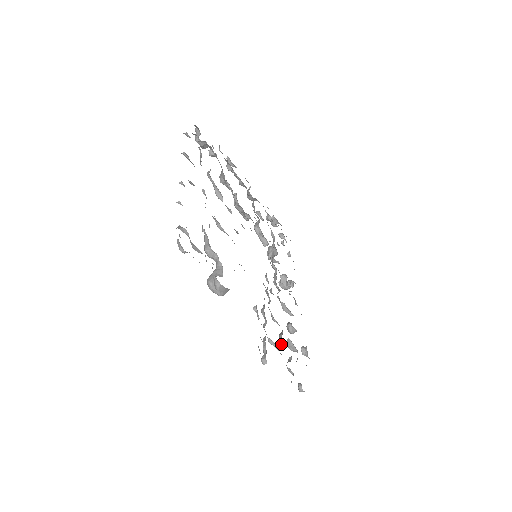
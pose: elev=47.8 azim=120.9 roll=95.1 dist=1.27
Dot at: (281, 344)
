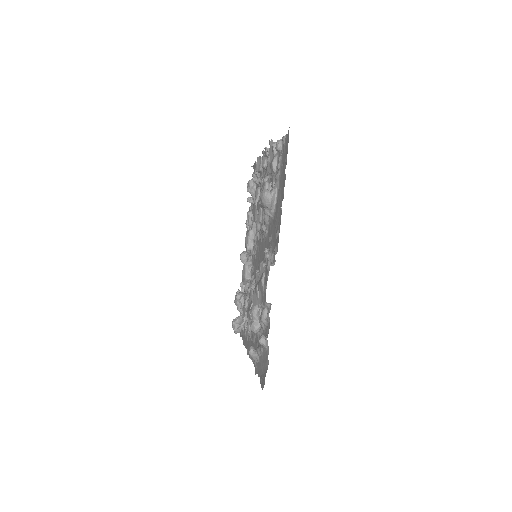
Dot at: (253, 310)
